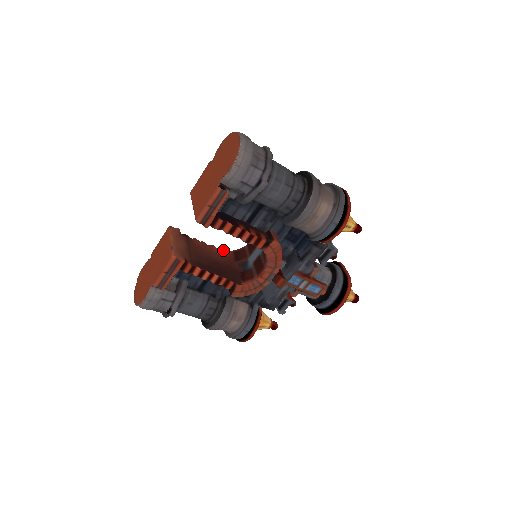
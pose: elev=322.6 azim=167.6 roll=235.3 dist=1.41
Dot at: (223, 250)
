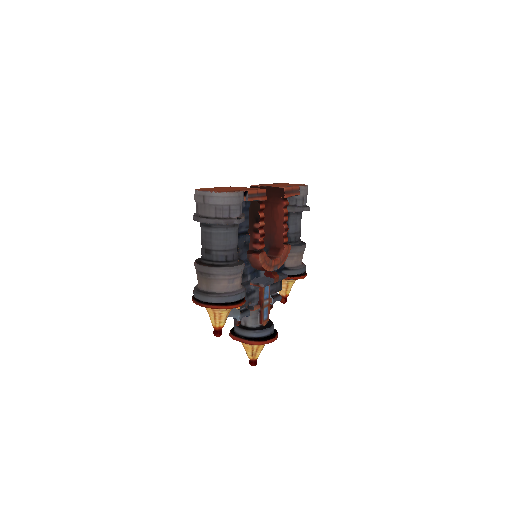
Dot at: occluded
